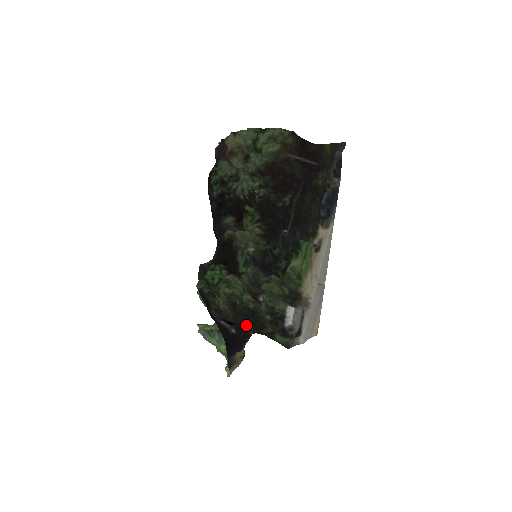
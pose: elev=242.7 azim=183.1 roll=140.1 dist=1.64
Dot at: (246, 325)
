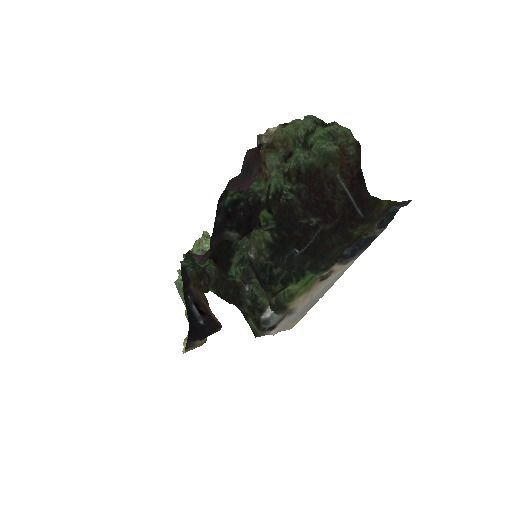
Dot at: (216, 322)
